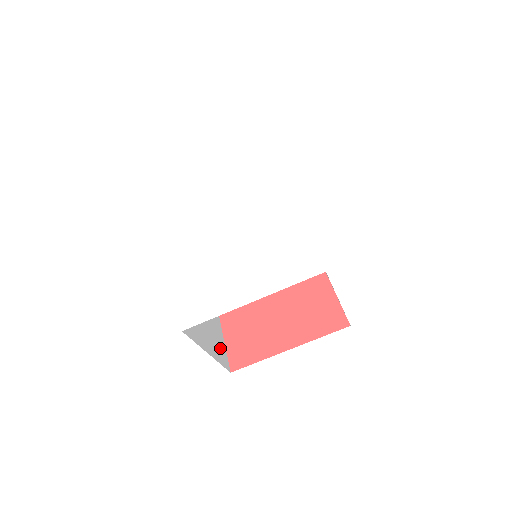
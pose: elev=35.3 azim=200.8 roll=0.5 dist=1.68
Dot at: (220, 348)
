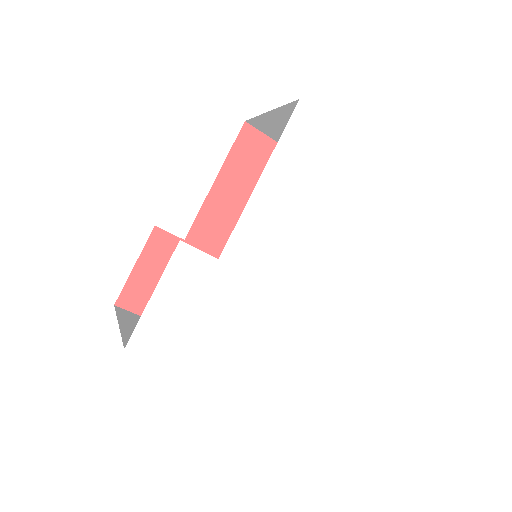
Dot at: occluded
